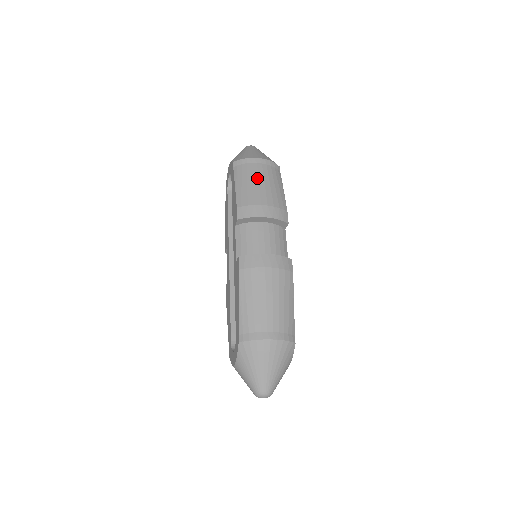
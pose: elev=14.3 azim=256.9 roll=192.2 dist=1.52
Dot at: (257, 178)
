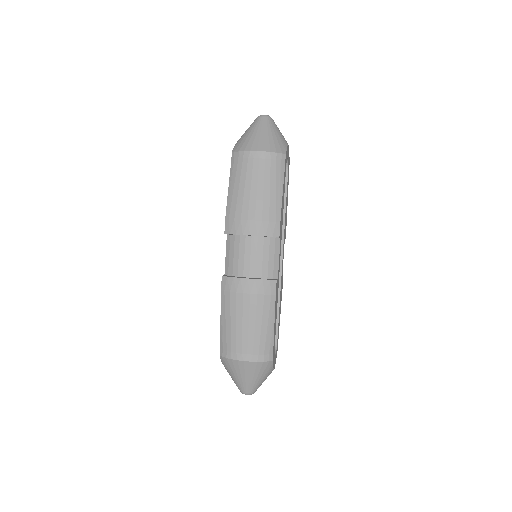
Dot at: (250, 181)
